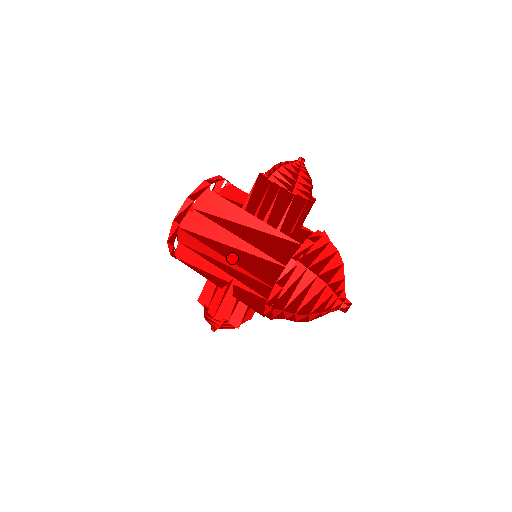
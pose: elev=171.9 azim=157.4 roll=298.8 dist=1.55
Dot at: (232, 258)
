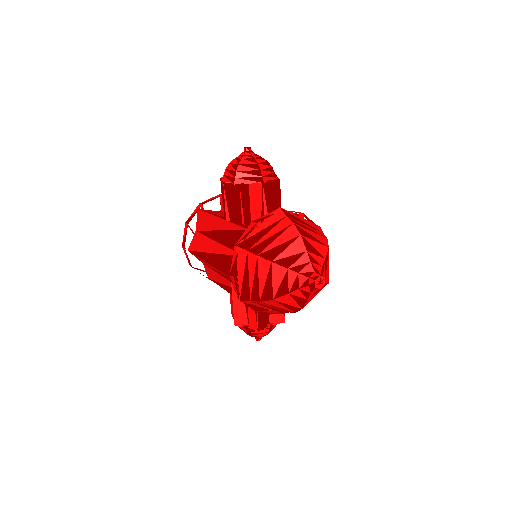
Dot at: (213, 263)
